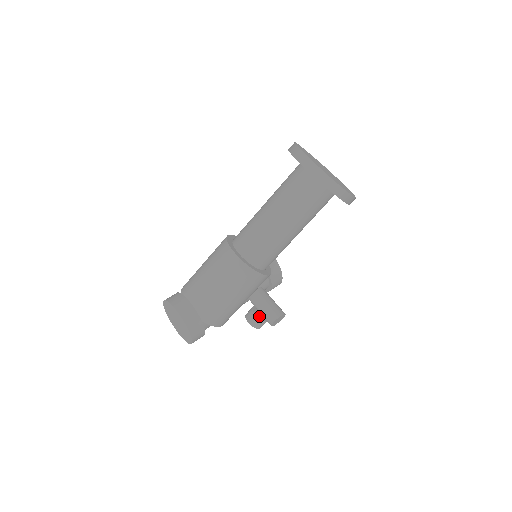
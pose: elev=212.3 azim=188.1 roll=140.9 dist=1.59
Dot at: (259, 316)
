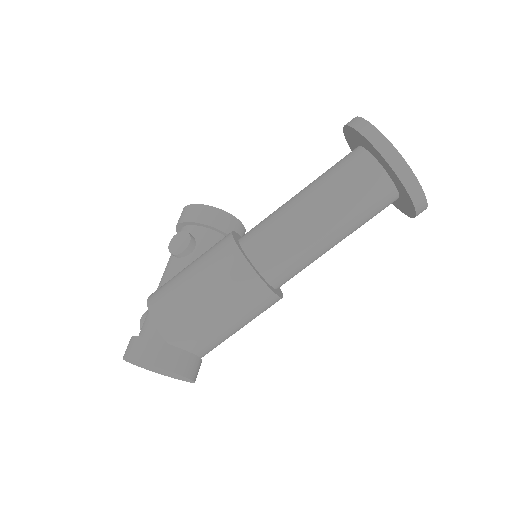
Dot at: occluded
